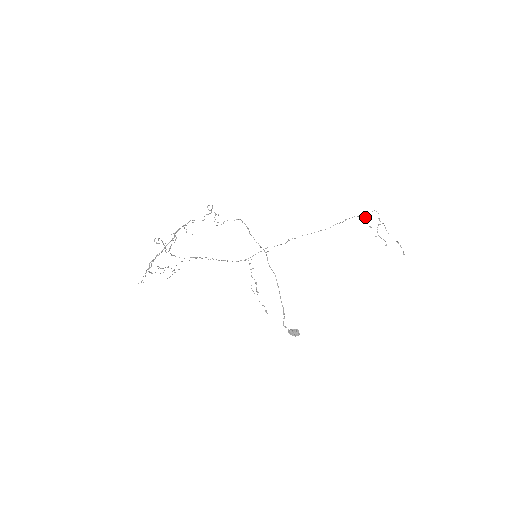
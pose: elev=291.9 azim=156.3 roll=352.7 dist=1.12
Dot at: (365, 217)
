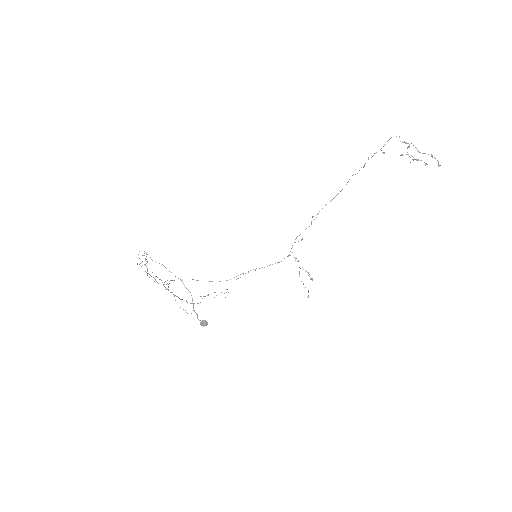
Dot at: occluded
